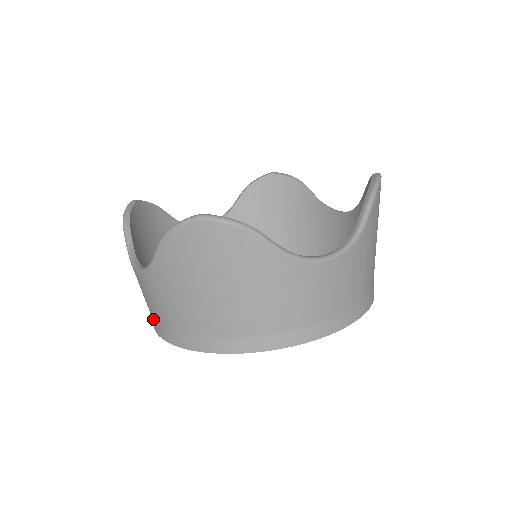
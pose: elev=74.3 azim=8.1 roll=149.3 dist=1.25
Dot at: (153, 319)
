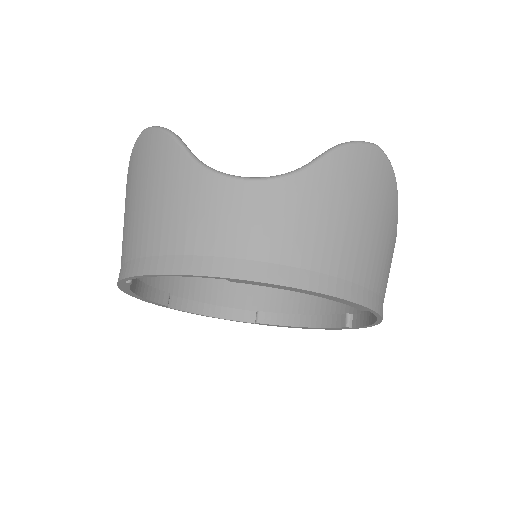
Dot at: (221, 255)
